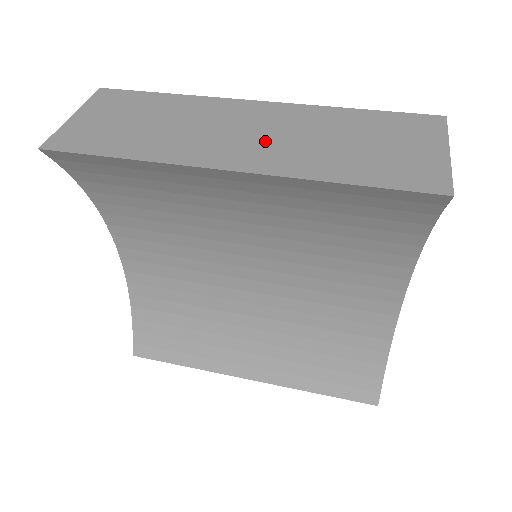
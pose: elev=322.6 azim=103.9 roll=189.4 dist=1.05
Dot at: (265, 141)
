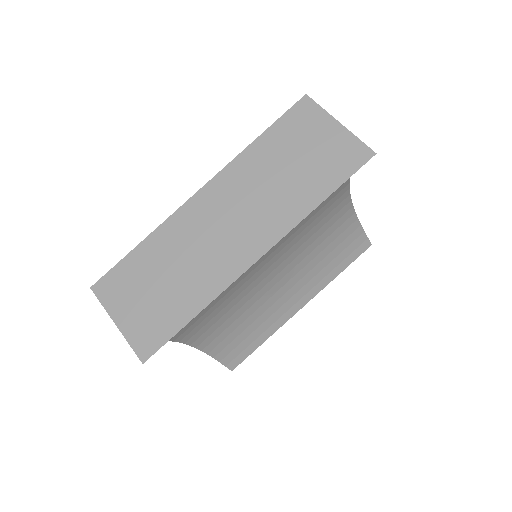
Dot at: (247, 218)
